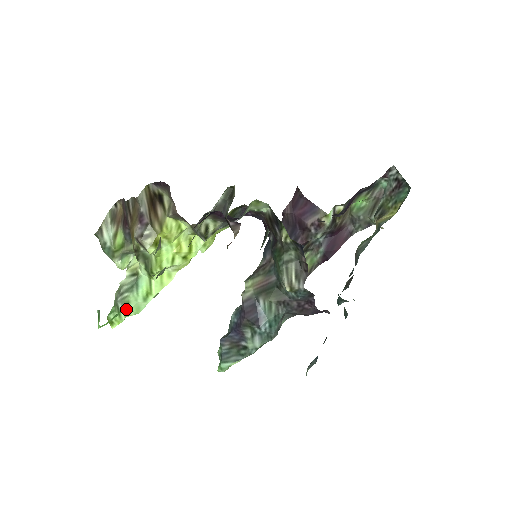
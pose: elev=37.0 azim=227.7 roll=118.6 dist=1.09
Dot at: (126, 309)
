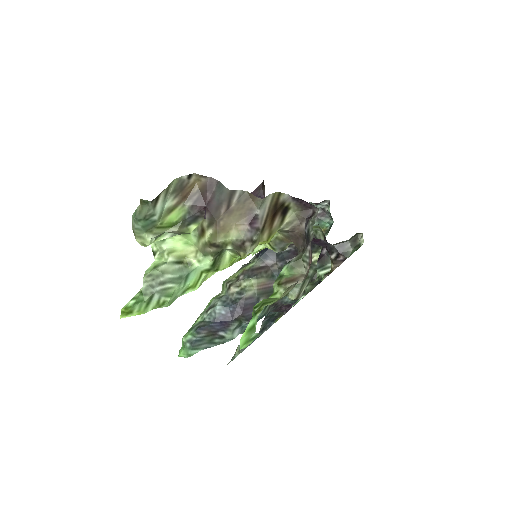
Dot at: (163, 301)
